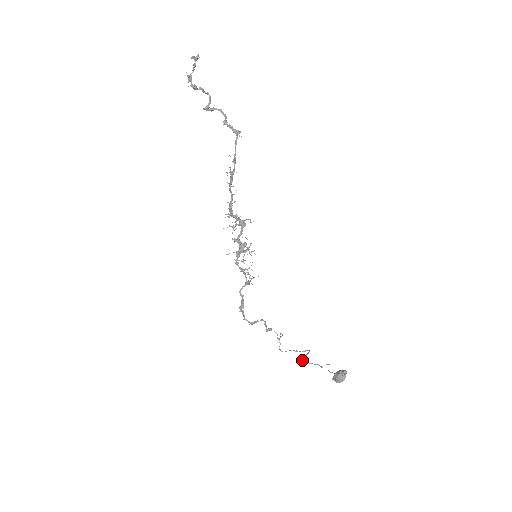
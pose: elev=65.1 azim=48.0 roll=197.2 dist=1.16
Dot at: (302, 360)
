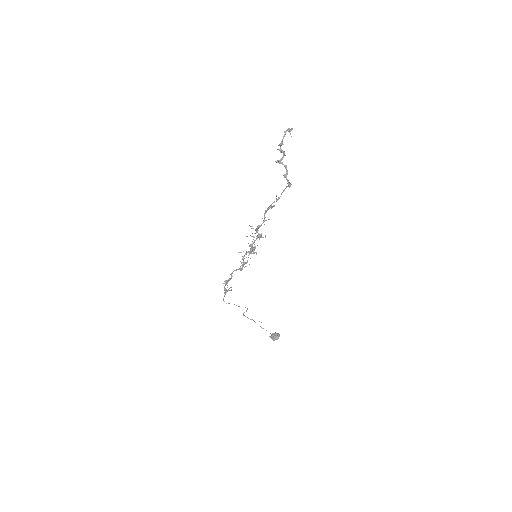
Dot at: (243, 315)
